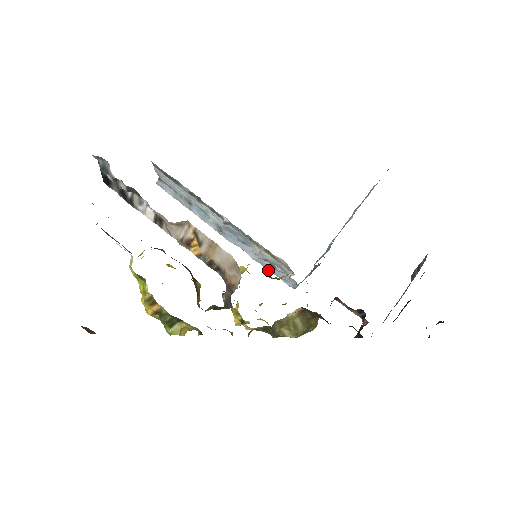
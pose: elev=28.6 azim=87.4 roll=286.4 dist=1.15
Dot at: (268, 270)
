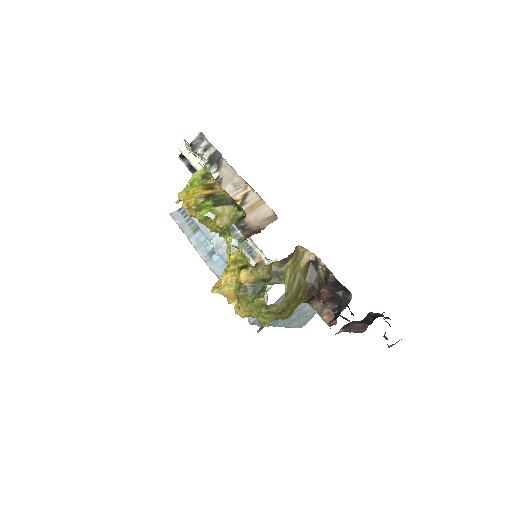
Dot at: occluded
